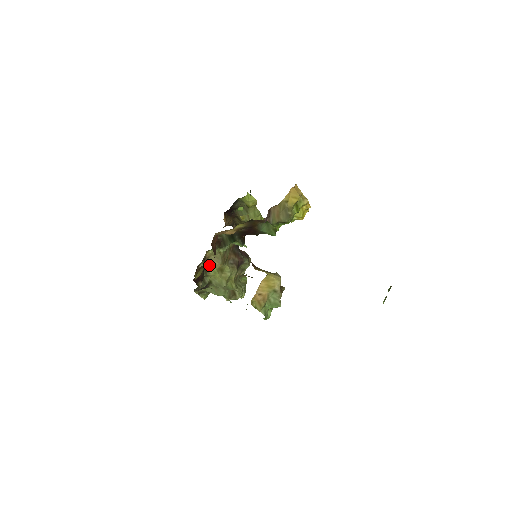
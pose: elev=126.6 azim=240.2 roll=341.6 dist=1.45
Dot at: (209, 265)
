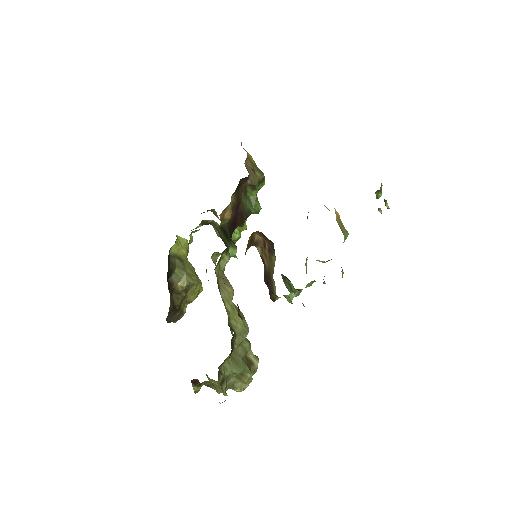
Dot at: occluded
